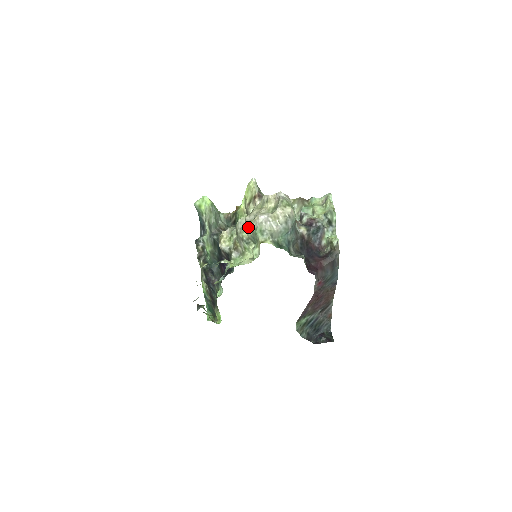
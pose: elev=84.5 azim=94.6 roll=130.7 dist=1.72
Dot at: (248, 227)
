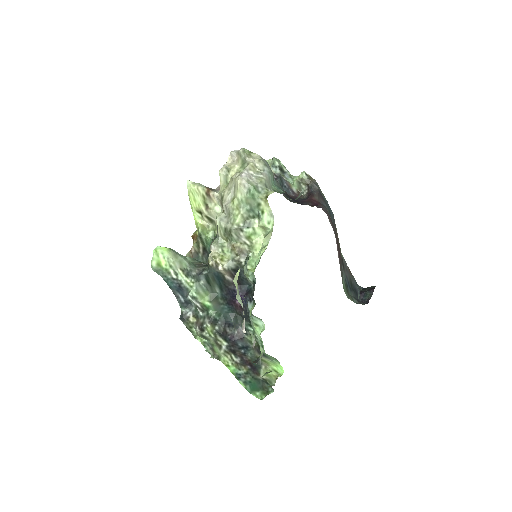
Dot at: (236, 207)
